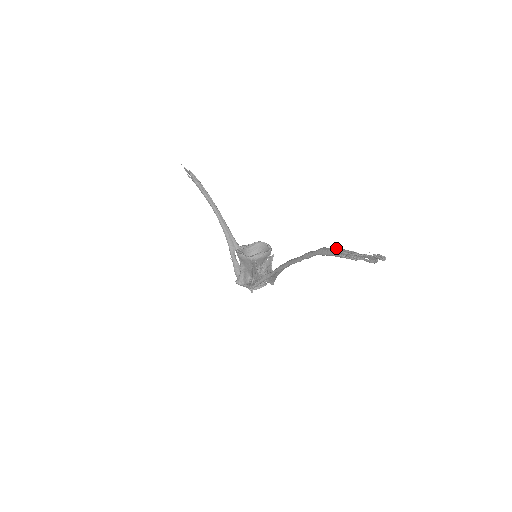
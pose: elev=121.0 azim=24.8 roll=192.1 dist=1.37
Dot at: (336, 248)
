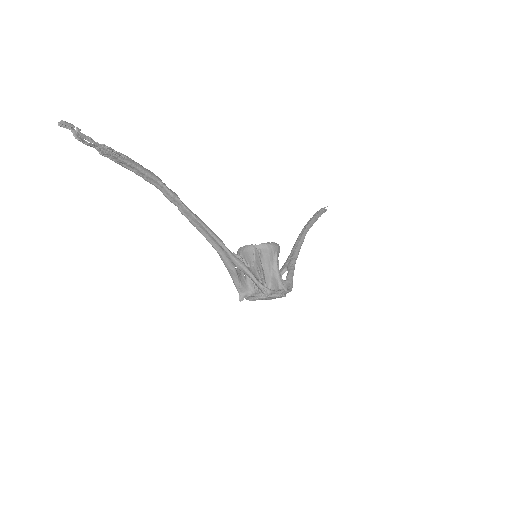
Dot at: (133, 160)
